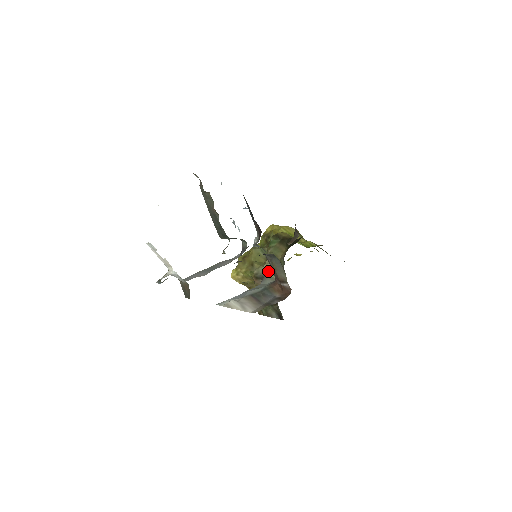
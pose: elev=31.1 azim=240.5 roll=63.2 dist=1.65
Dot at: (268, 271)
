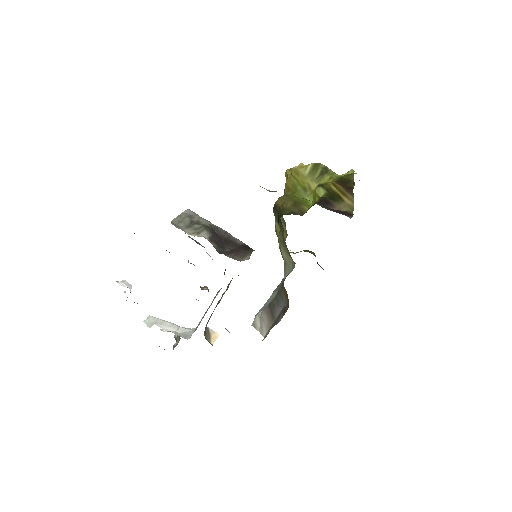
Dot at: (285, 257)
